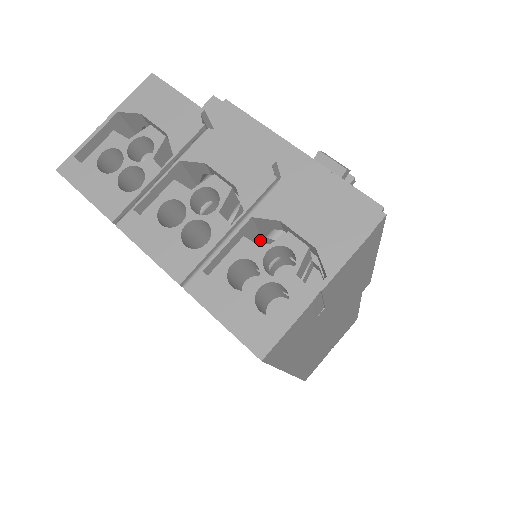
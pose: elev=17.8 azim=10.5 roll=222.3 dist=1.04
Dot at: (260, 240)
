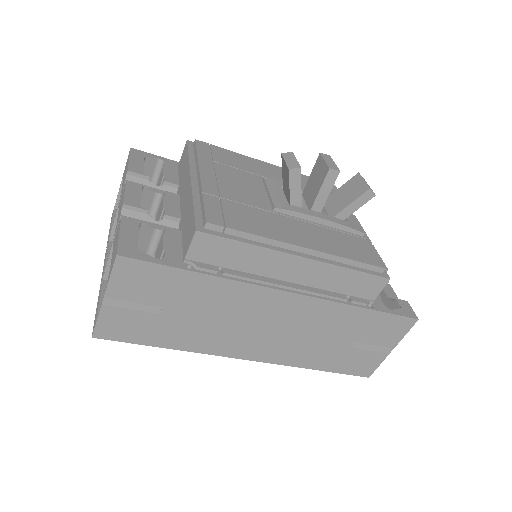
Dot at: (153, 255)
